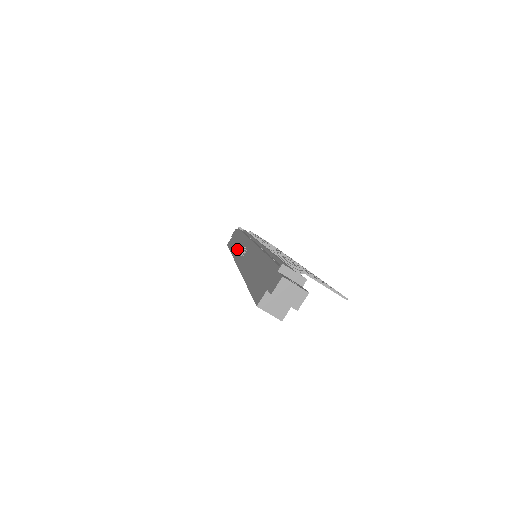
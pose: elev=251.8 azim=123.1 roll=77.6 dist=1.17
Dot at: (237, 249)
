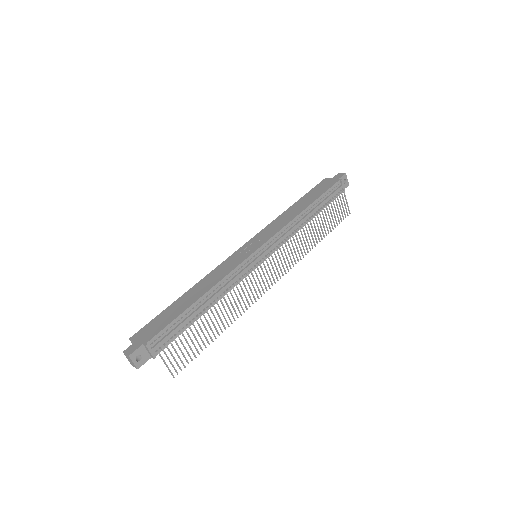
Dot at: (275, 224)
